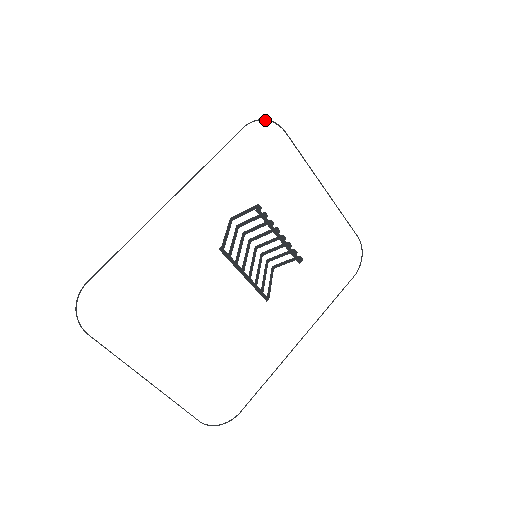
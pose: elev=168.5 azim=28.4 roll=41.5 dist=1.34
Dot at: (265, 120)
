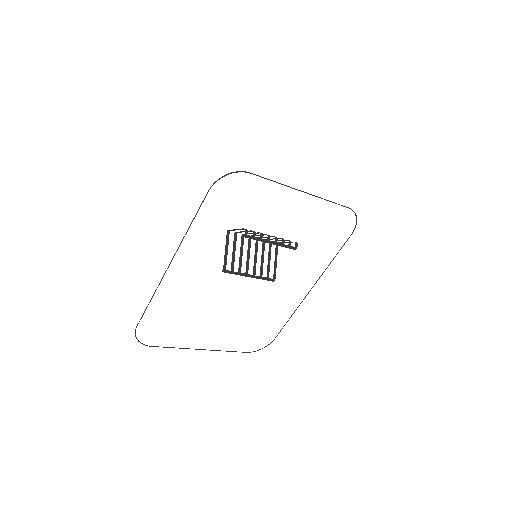
Dot at: (226, 175)
